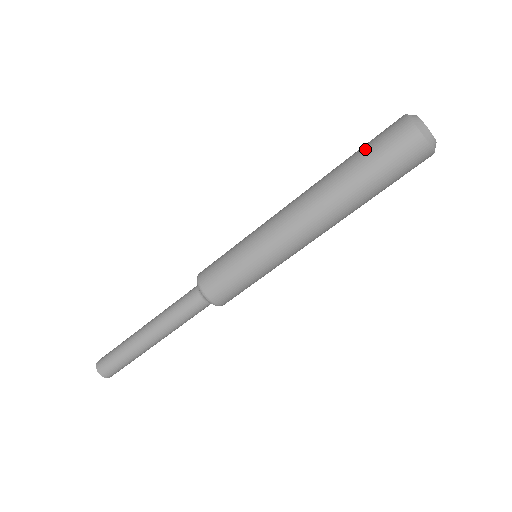
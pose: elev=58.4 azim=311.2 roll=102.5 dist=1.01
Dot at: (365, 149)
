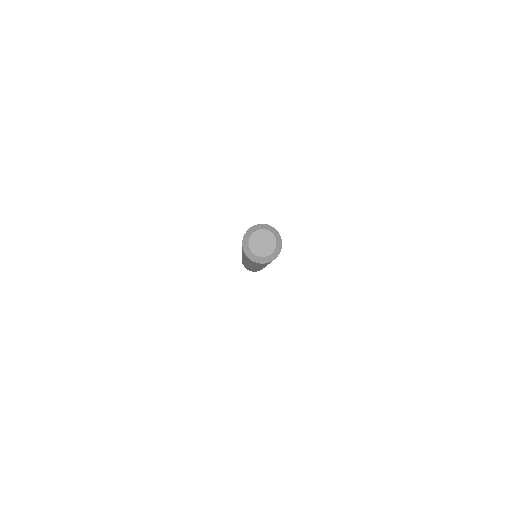
Dot at: occluded
